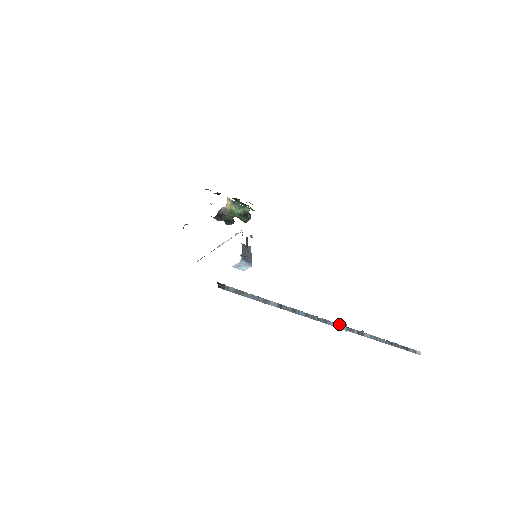
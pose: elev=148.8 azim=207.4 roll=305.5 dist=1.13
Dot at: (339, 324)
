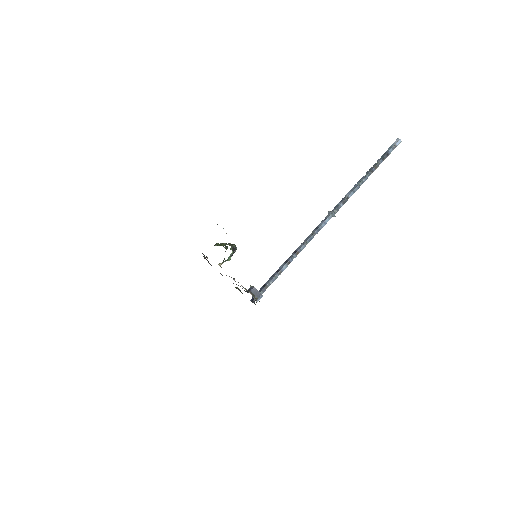
Dot at: (328, 218)
